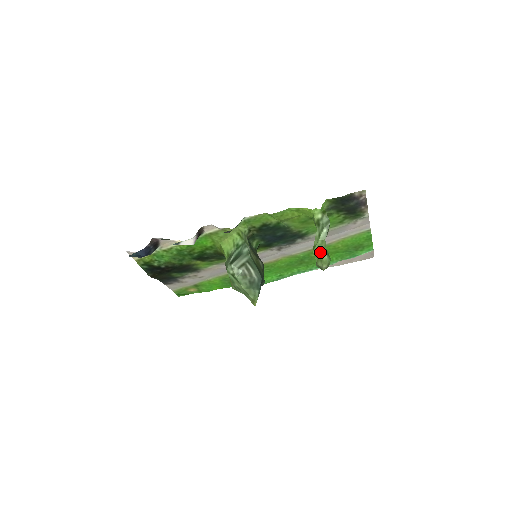
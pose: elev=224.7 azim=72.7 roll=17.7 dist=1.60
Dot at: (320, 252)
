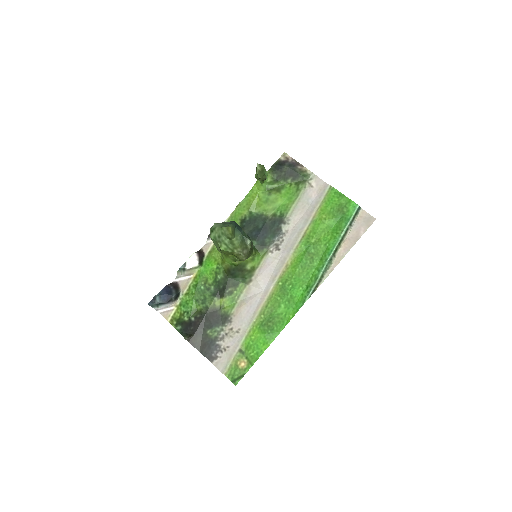
Dot at: occluded
